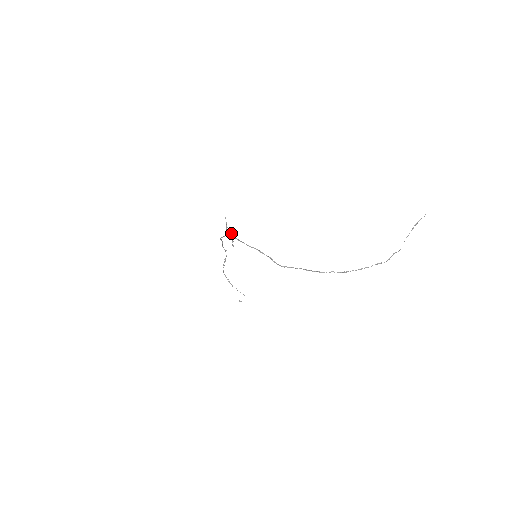
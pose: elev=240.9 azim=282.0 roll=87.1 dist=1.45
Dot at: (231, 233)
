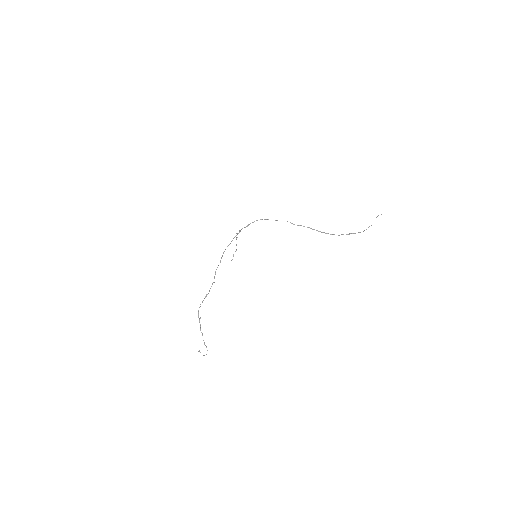
Dot at: (247, 225)
